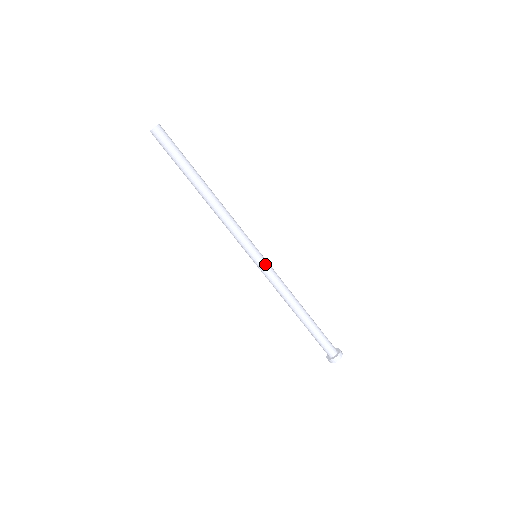
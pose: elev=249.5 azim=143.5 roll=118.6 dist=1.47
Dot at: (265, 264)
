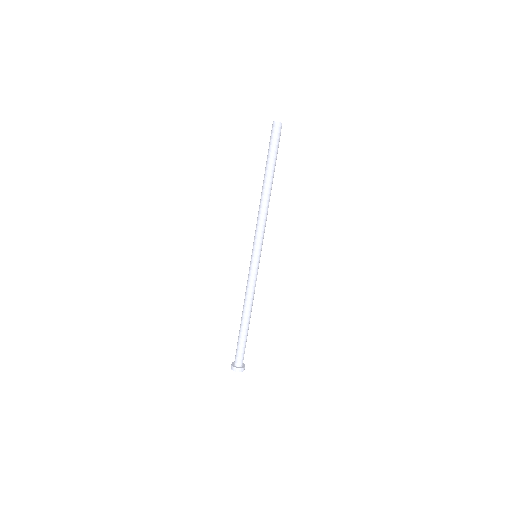
Dot at: (258, 266)
